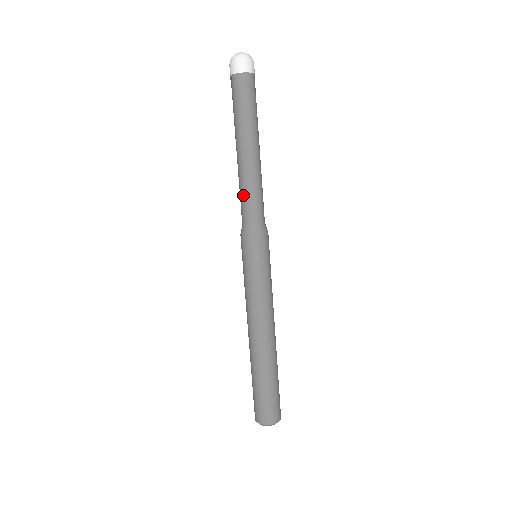
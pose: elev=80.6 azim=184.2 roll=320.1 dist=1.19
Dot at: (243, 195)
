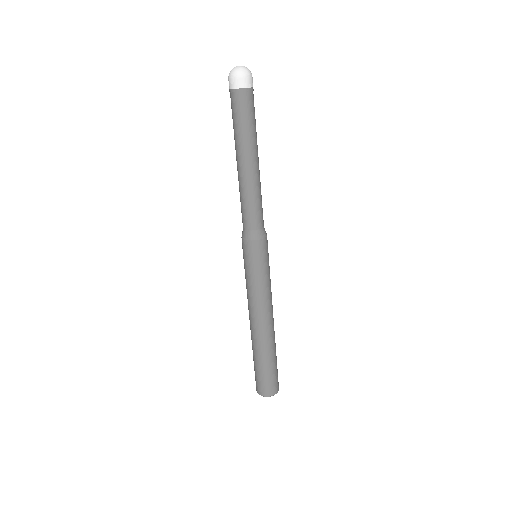
Dot at: (248, 204)
